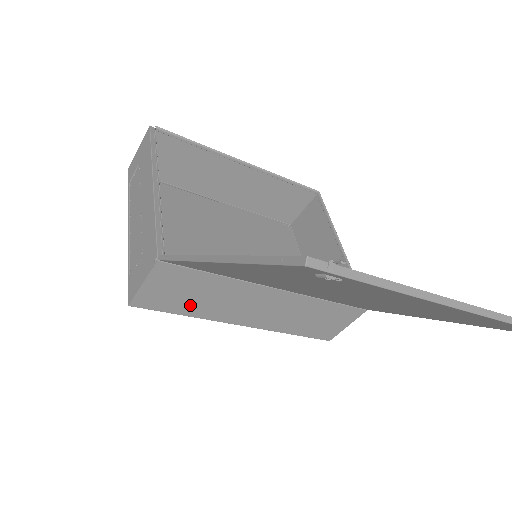
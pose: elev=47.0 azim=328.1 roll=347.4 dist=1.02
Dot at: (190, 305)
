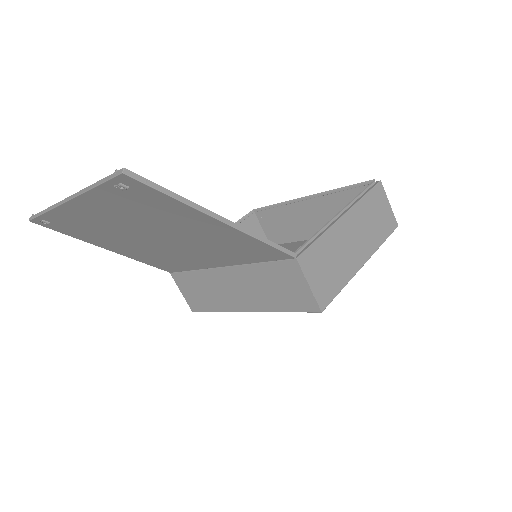
Dot at: (208, 301)
